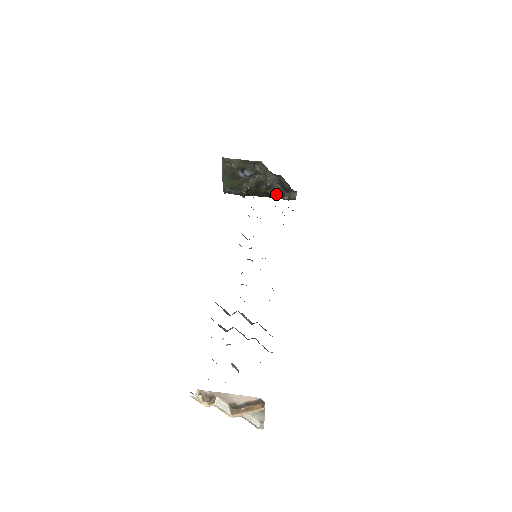
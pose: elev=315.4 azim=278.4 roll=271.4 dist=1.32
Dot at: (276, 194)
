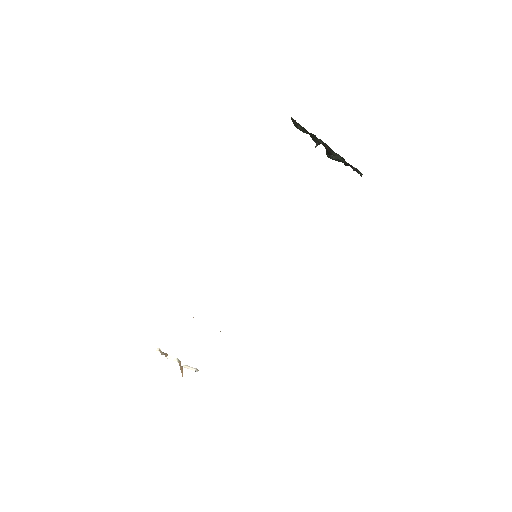
Dot at: (344, 163)
